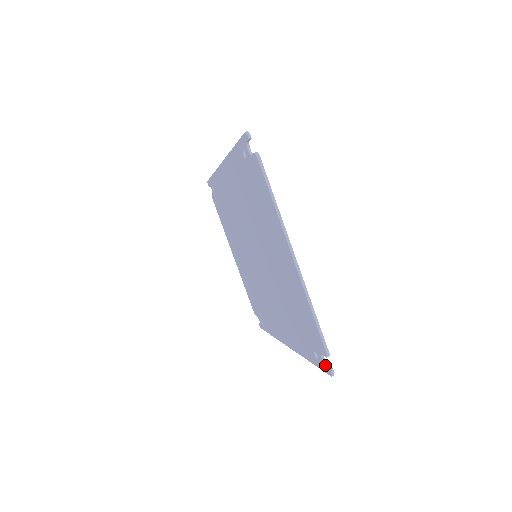
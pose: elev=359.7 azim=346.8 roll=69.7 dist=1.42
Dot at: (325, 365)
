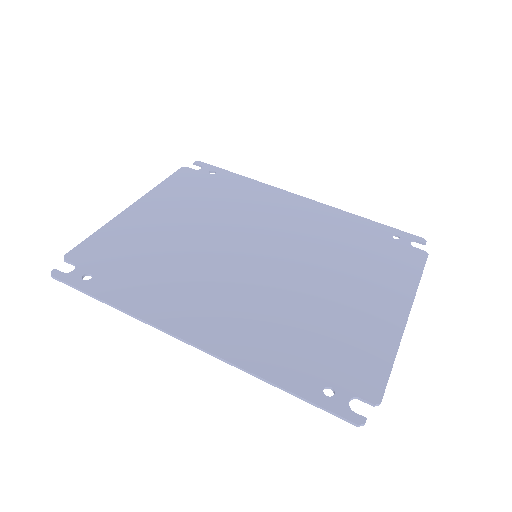
Dot at: occluded
